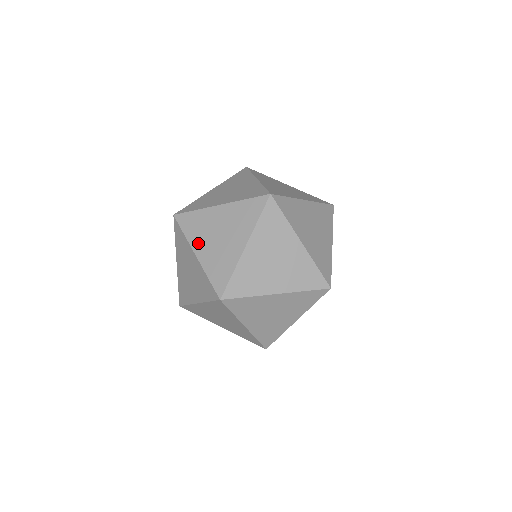
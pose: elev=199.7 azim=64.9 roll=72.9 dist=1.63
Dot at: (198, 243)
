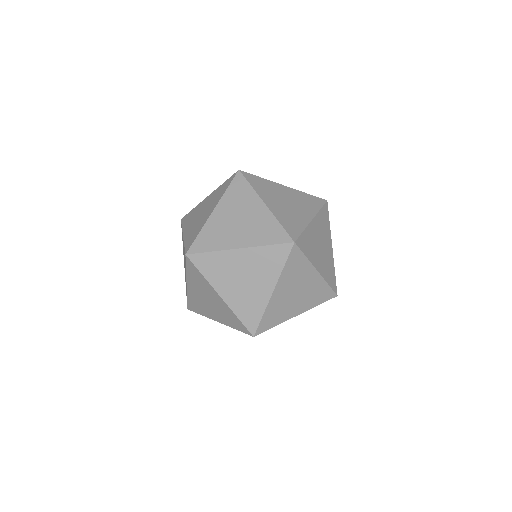
Dot at: (221, 285)
